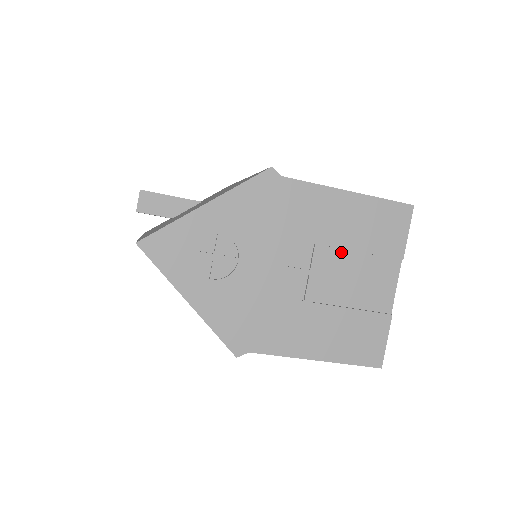
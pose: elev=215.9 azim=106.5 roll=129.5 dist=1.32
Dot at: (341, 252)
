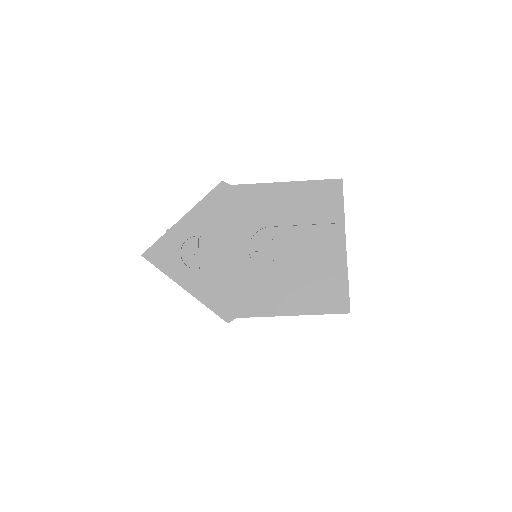
Dot at: (291, 228)
